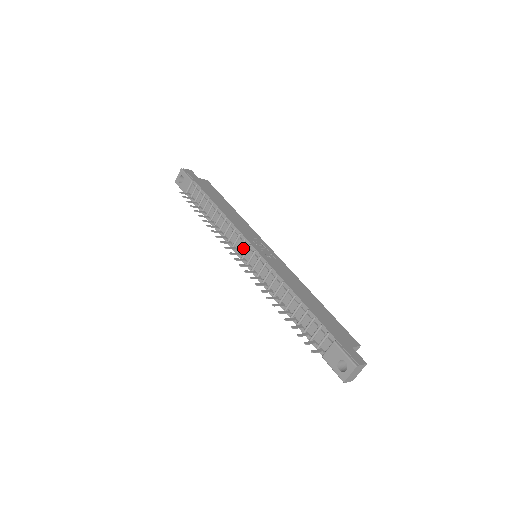
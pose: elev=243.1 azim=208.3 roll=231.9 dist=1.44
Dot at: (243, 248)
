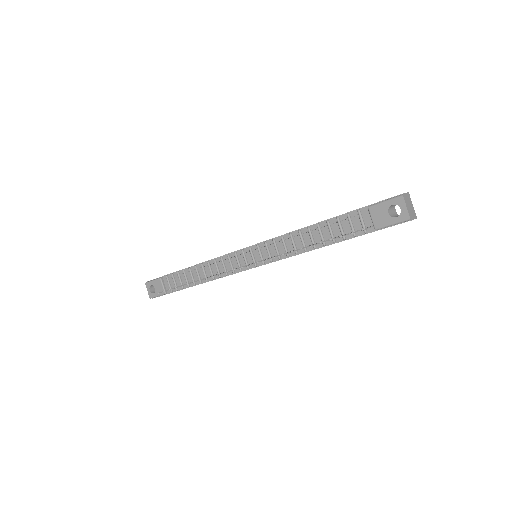
Dot at: (240, 260)
